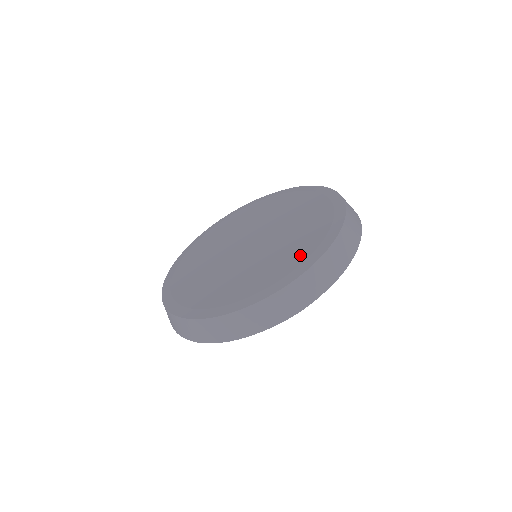
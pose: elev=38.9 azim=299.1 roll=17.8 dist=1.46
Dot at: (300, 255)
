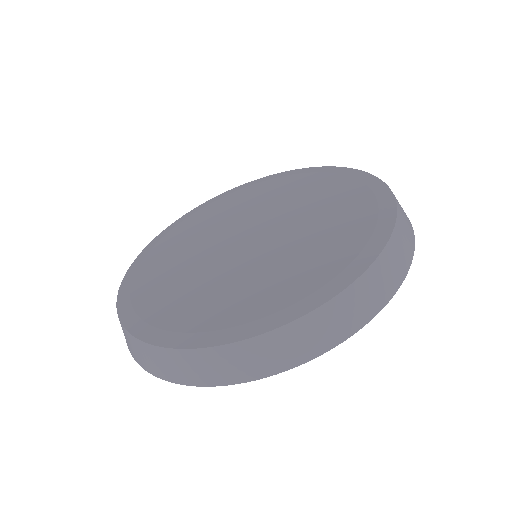
Dot at: (332, 263)
